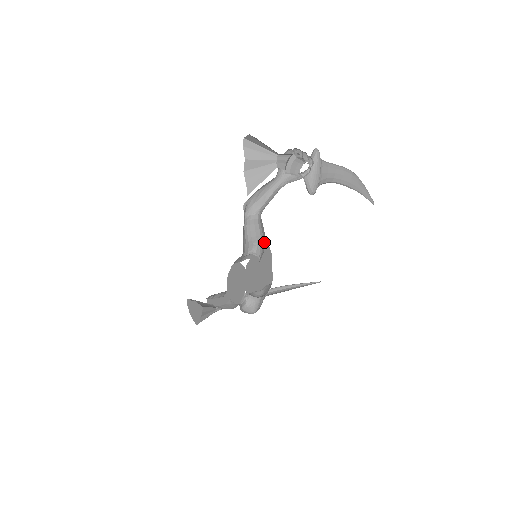
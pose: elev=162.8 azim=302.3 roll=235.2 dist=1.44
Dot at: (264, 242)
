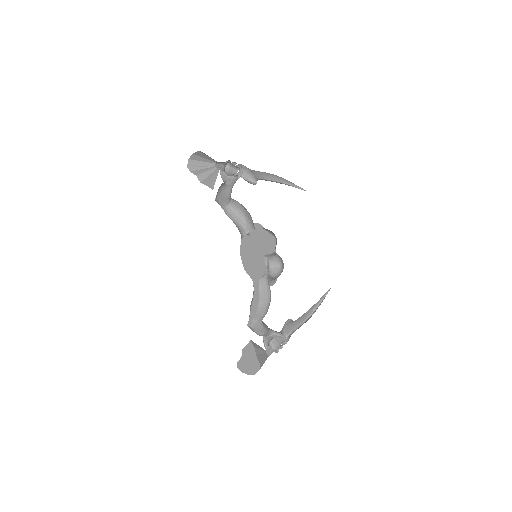
Dot at: (247, 214)
